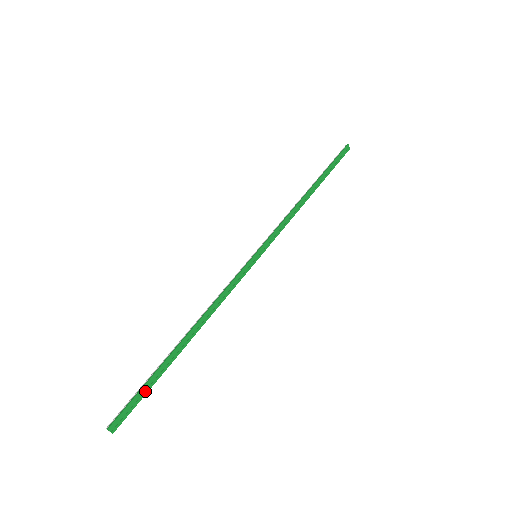
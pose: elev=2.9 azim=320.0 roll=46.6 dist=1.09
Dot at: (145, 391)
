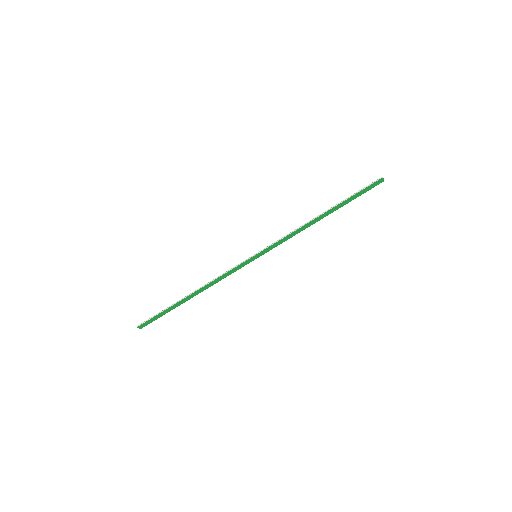
Dot at: (161, 316)
